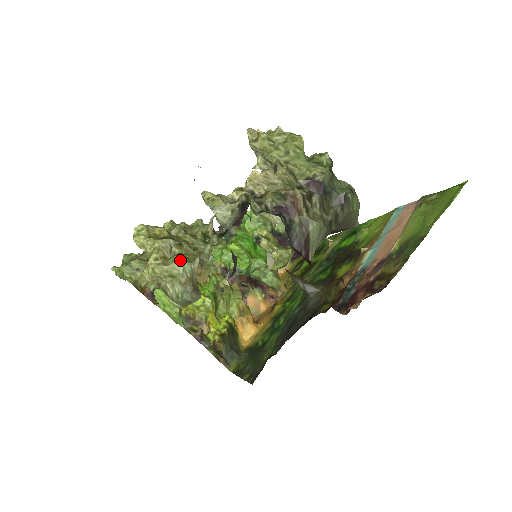
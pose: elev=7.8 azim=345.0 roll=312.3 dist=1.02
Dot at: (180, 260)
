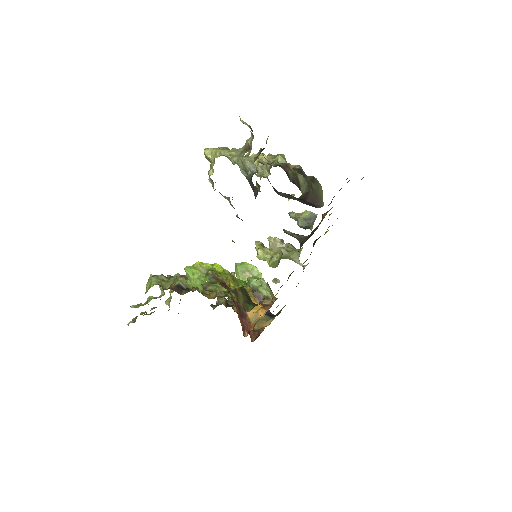
Dot at: (235, 149)
